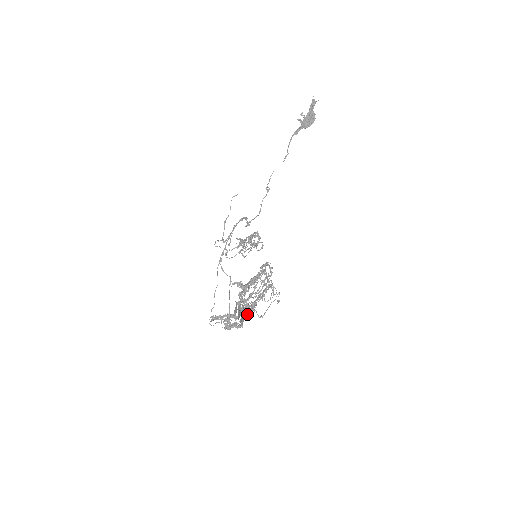
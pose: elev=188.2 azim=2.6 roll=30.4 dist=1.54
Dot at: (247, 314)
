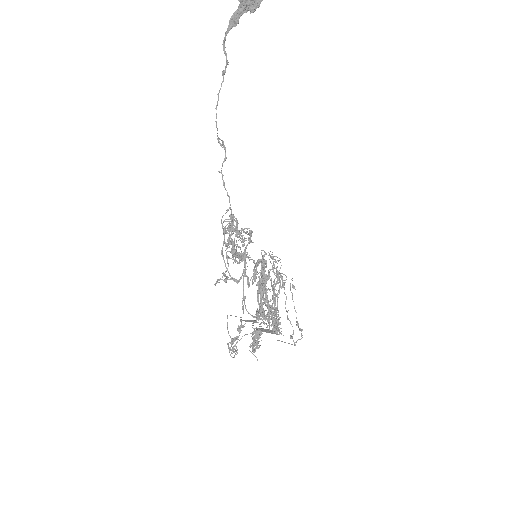
Dot at: occluded
